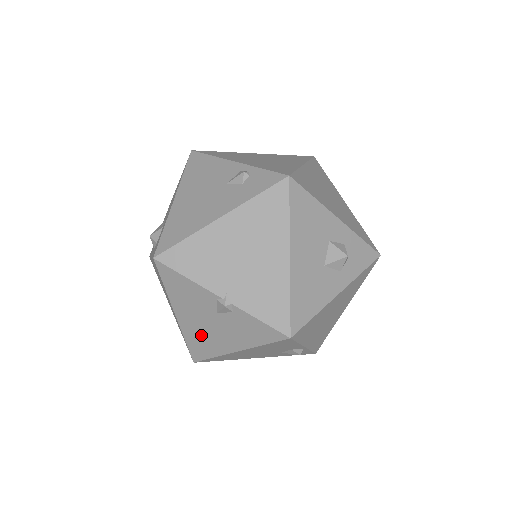
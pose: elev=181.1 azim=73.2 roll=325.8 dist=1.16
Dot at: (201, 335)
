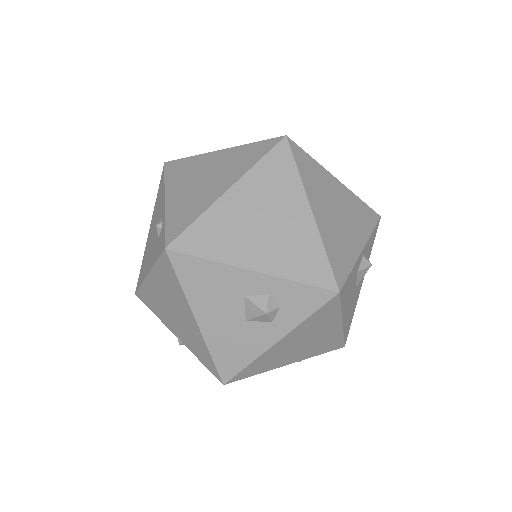
Dot at: occluded
